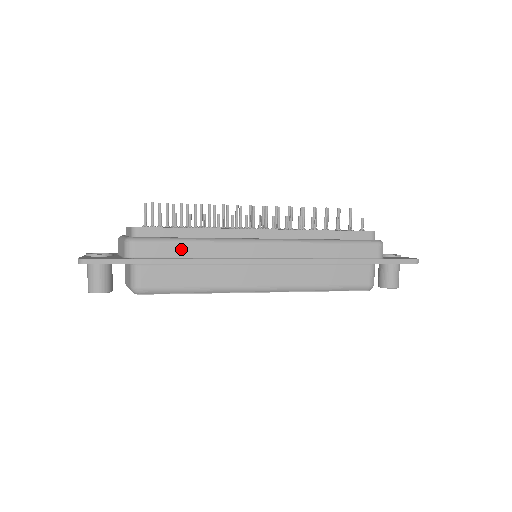
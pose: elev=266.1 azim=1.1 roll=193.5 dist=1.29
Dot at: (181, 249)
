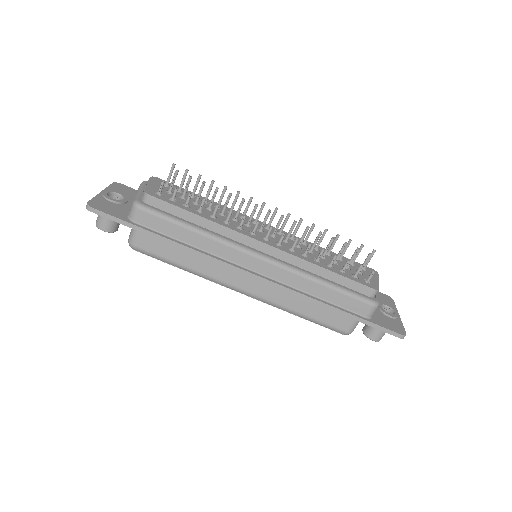
Dot at: (179, 232)
